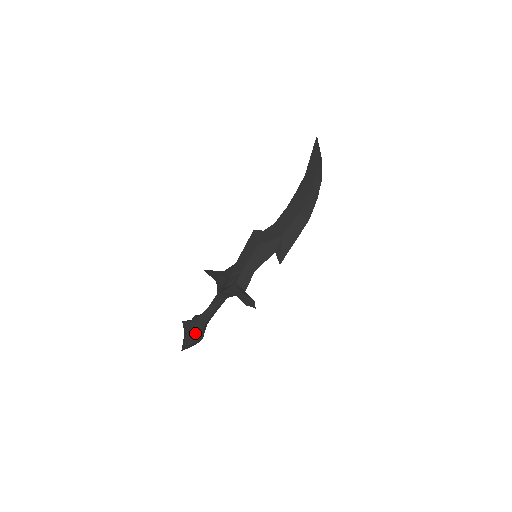
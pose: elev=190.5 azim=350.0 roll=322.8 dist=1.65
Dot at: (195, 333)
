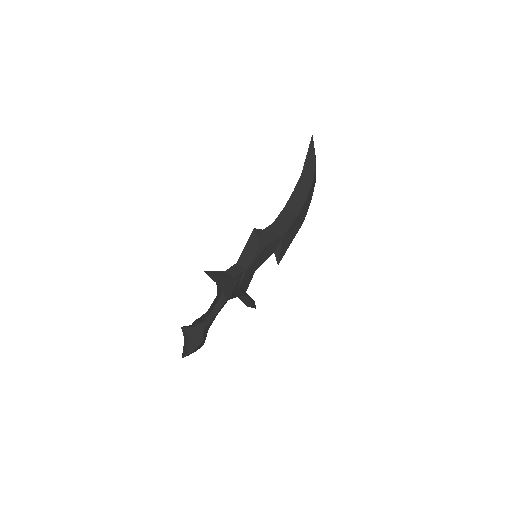
Dot at: (202, 340)
